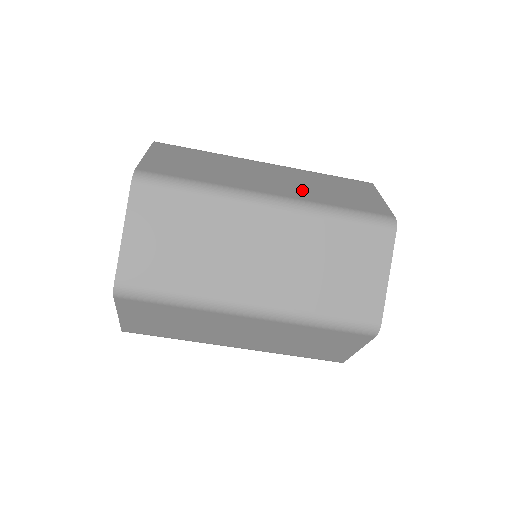
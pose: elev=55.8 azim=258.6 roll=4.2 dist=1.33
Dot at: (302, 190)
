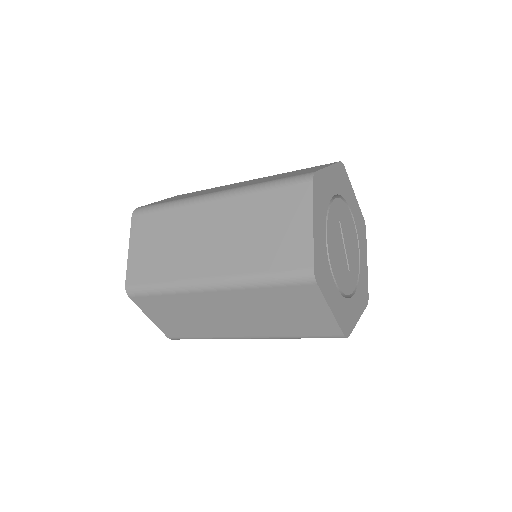
Dot at: occluded
